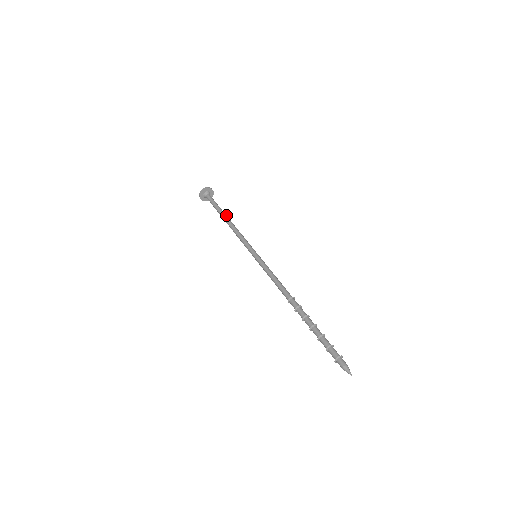
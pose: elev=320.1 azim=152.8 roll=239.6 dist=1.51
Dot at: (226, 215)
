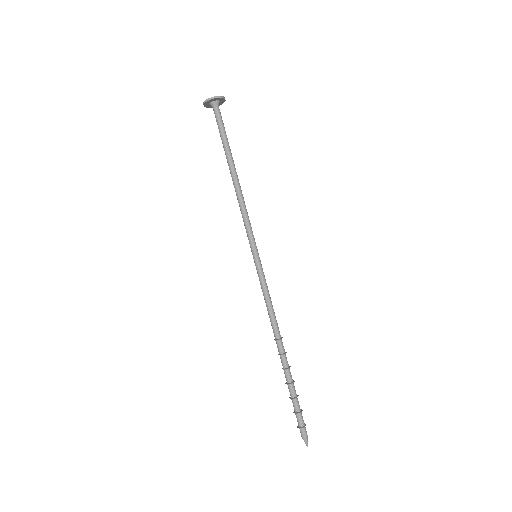
Dot at: (232, 163)
